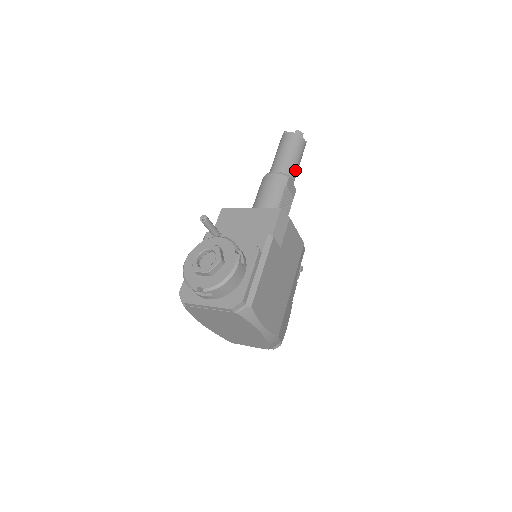
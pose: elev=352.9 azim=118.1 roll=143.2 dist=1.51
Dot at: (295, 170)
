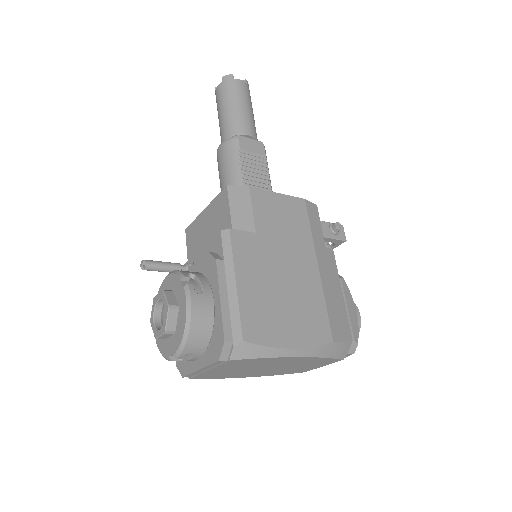
Dot at: (245, 122)
